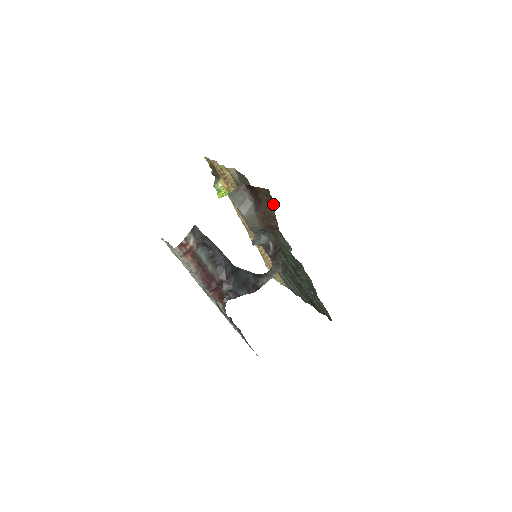
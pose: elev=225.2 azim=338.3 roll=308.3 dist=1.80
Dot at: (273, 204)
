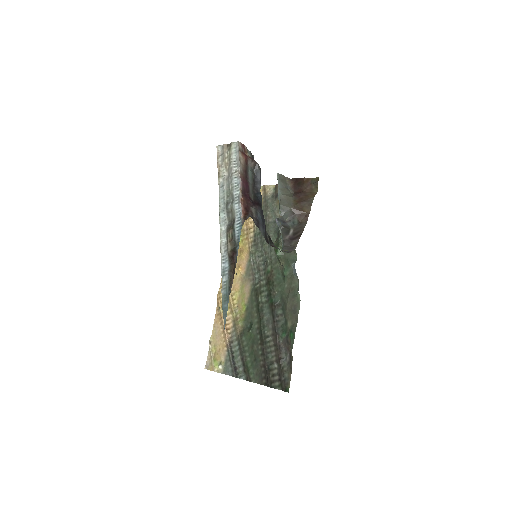
Dot at: (314, 193)
